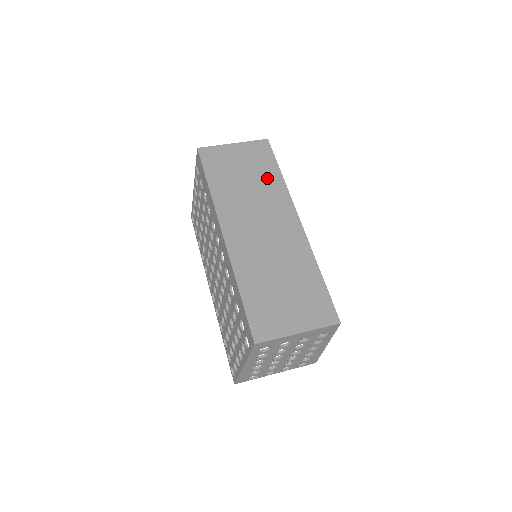
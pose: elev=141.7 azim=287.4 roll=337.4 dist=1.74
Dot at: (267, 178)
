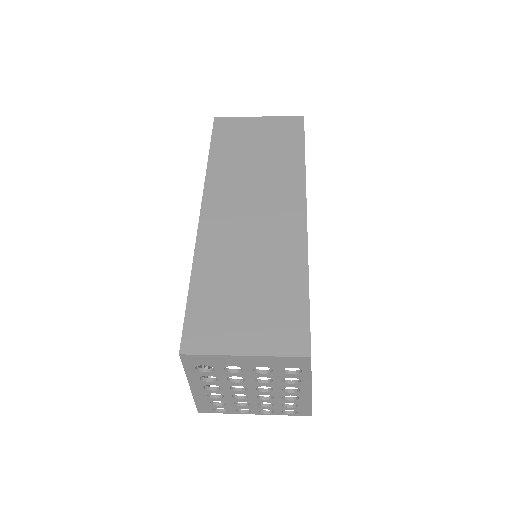
Dot at: (284, 158)
